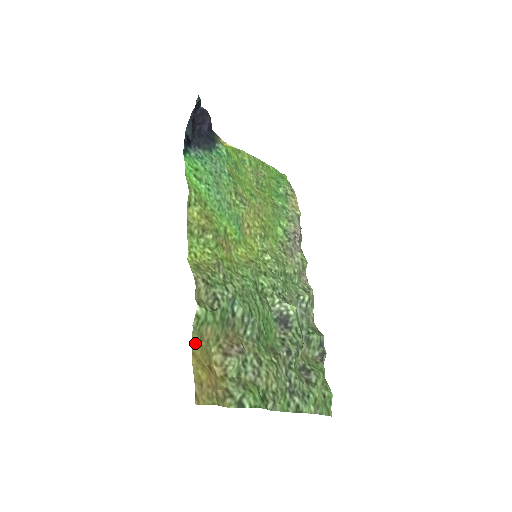
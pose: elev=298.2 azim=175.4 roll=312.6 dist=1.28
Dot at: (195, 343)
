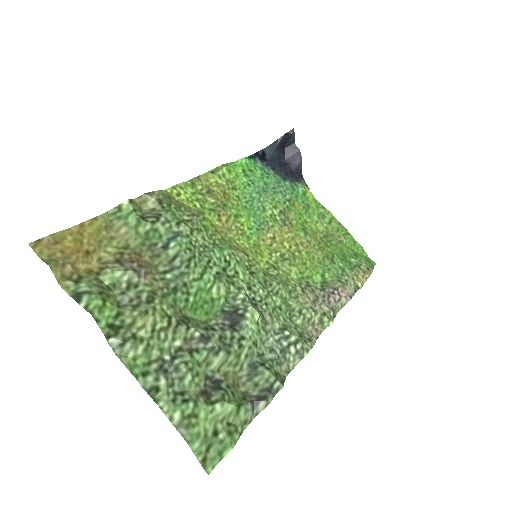
Dot at: (94, 222)
